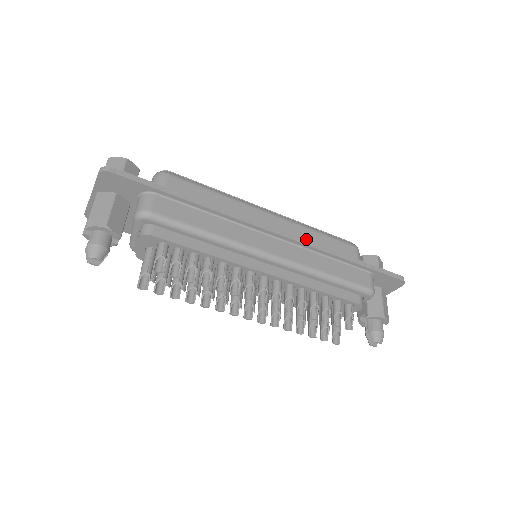
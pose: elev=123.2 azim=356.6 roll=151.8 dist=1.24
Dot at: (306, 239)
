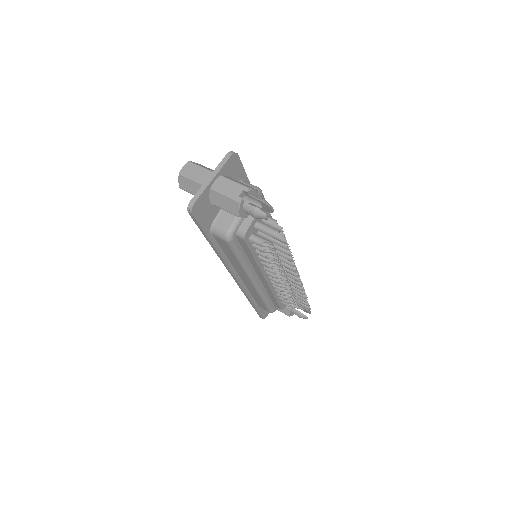
Dot at: occluded
